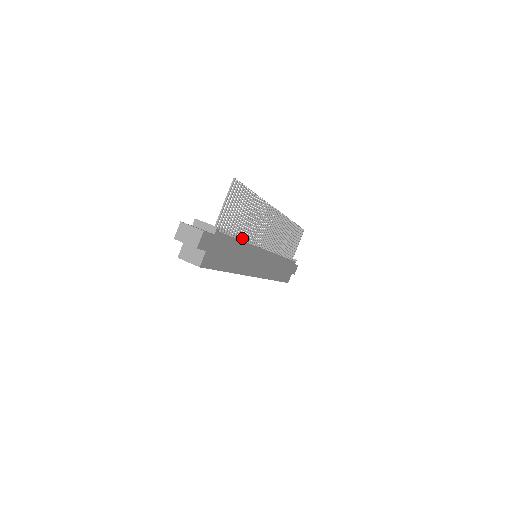
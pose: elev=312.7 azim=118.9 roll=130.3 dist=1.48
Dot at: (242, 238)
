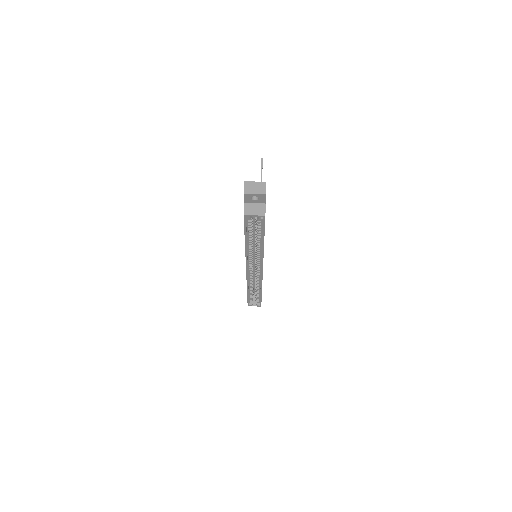
Dot at: occluded
